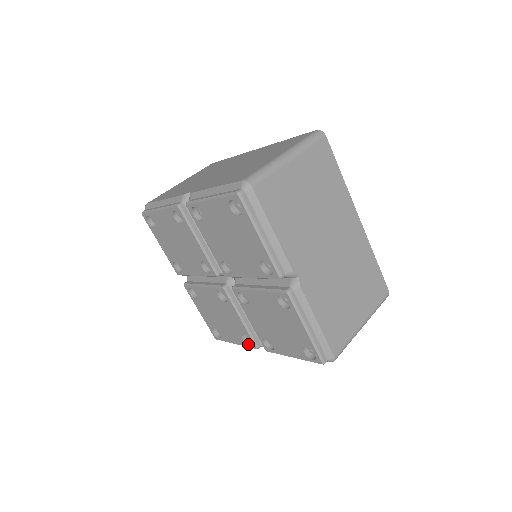
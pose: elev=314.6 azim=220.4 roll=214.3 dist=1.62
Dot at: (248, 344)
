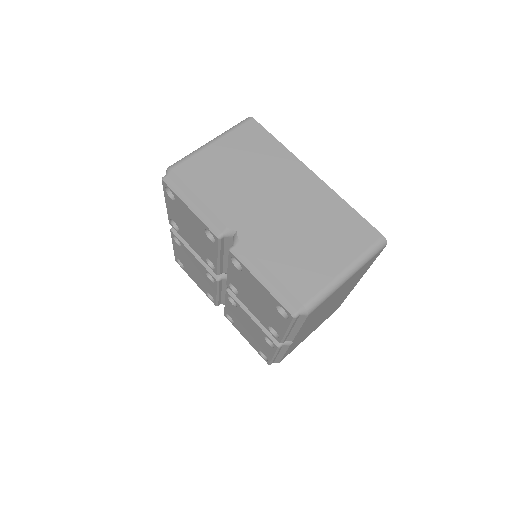
Dot at: (209, 297)
